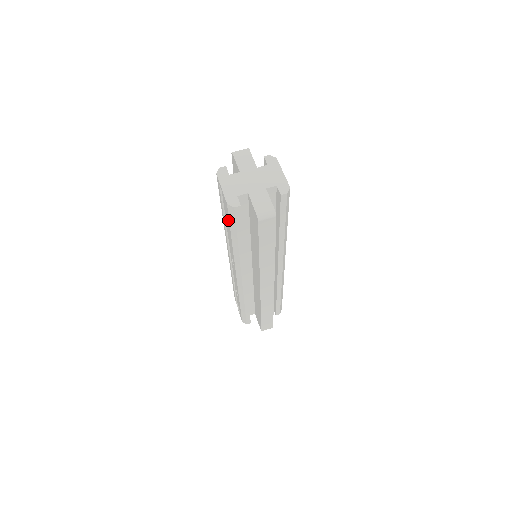
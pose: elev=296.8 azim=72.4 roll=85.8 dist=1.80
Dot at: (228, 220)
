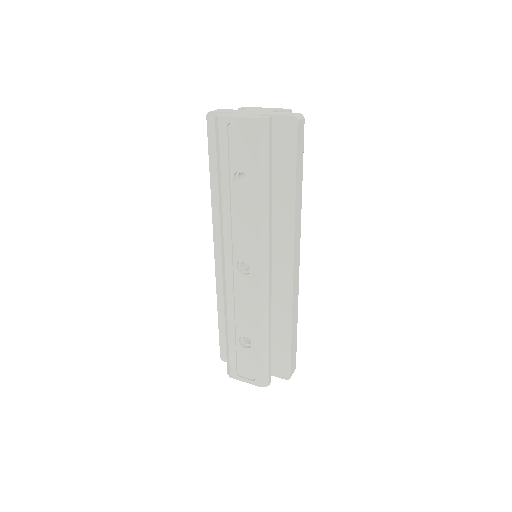
Dot at: (255, 156)
